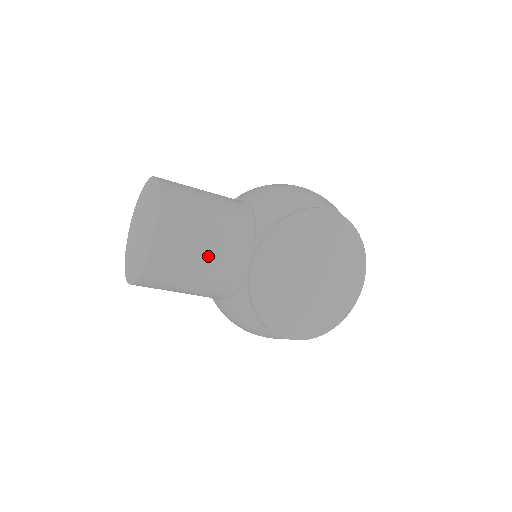
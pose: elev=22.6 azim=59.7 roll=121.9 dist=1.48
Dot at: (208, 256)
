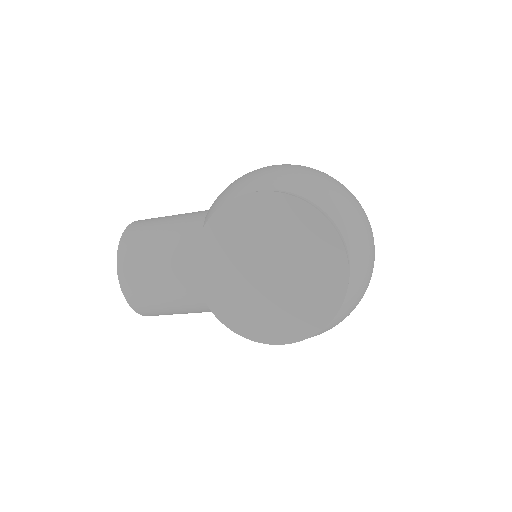
Dot at: (167, 281)
